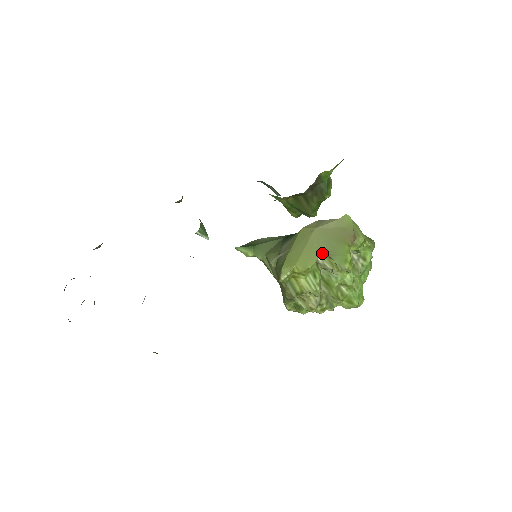
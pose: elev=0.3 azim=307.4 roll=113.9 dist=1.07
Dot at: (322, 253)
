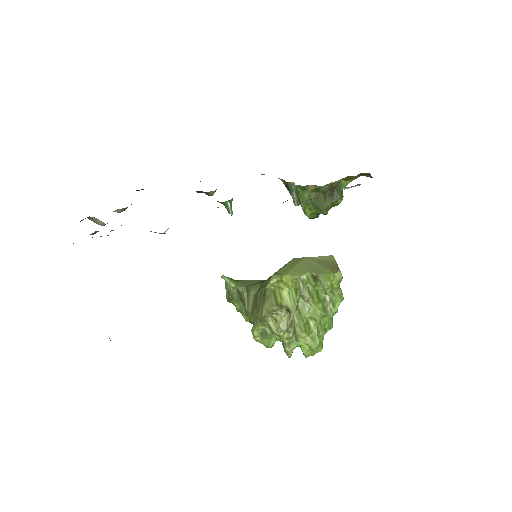
Dot at: (310, 270)
